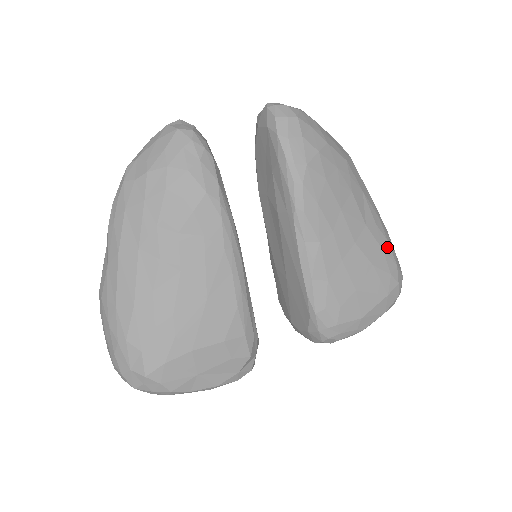
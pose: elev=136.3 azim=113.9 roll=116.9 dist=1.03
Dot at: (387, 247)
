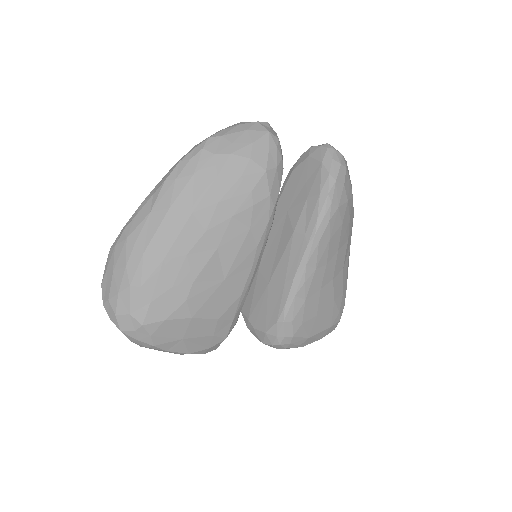
Dot at: (345, 290)
